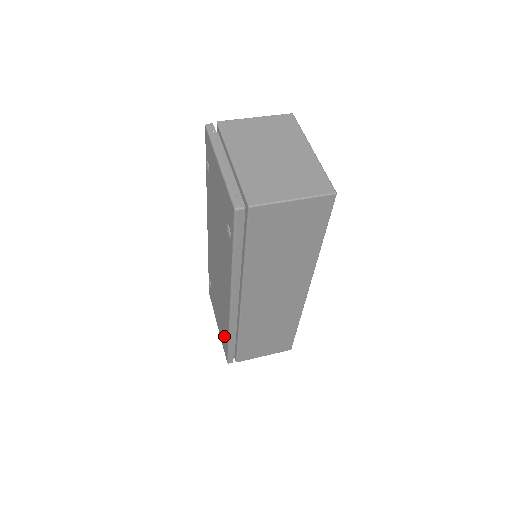
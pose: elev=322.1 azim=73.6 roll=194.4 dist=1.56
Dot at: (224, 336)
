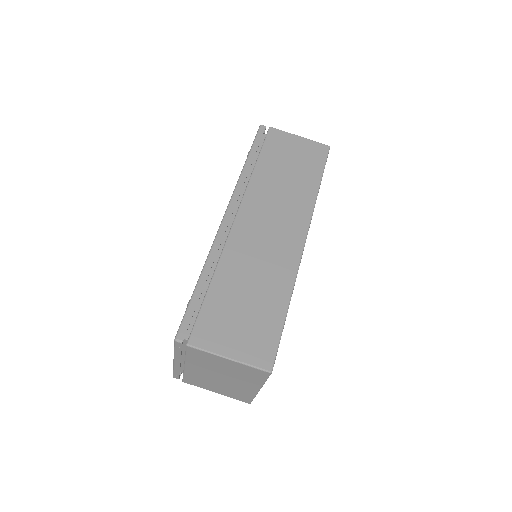
Dot at: occluded
